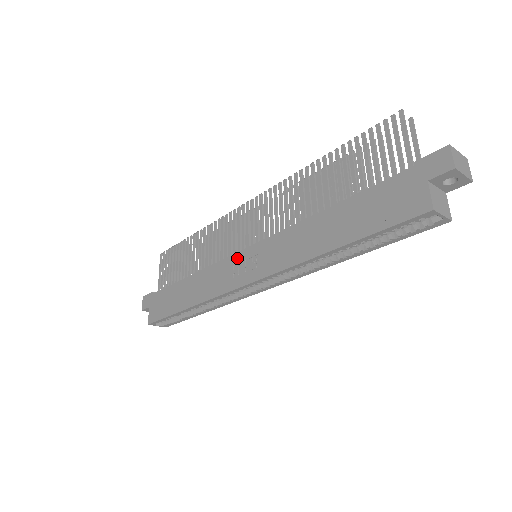
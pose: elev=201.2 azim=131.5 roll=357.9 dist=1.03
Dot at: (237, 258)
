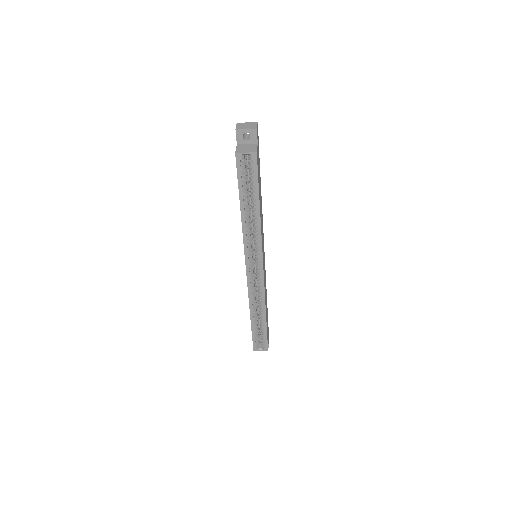
Dot at: occluded
